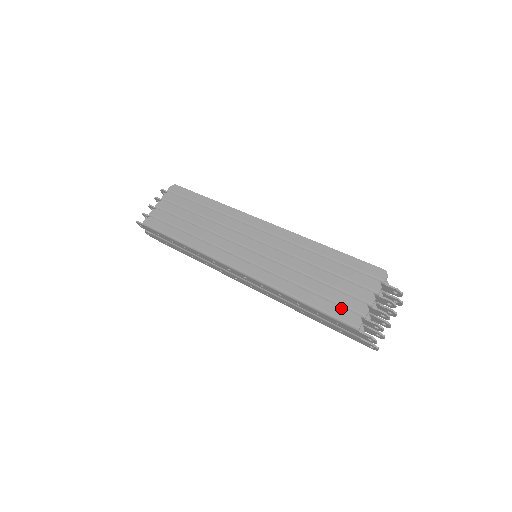
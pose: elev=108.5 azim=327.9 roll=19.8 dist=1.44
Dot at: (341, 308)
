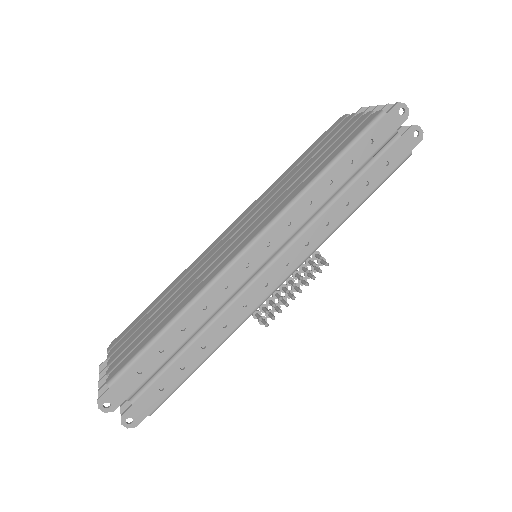
Dot at: (354, 132)
